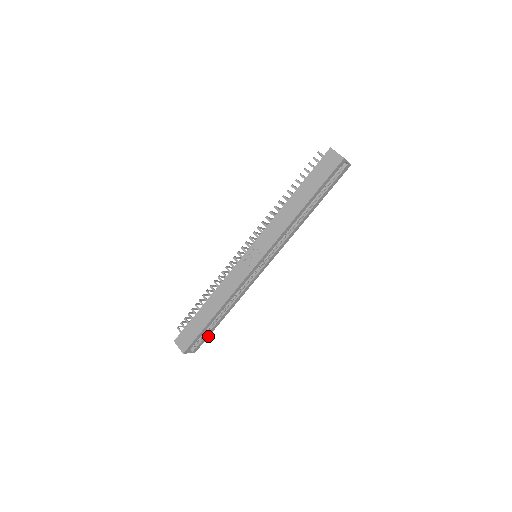
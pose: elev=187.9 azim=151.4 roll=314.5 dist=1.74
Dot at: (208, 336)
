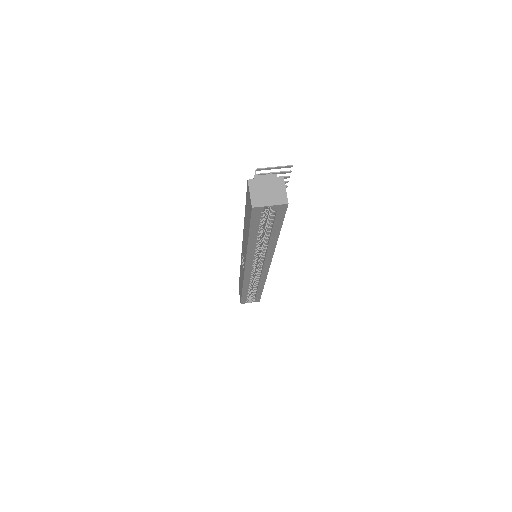
Dot at: (260, 296)
